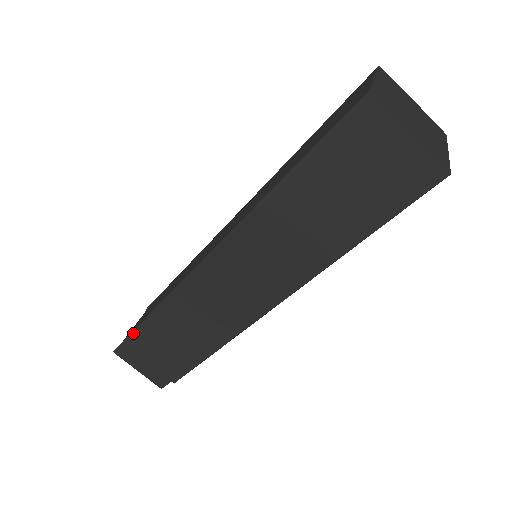
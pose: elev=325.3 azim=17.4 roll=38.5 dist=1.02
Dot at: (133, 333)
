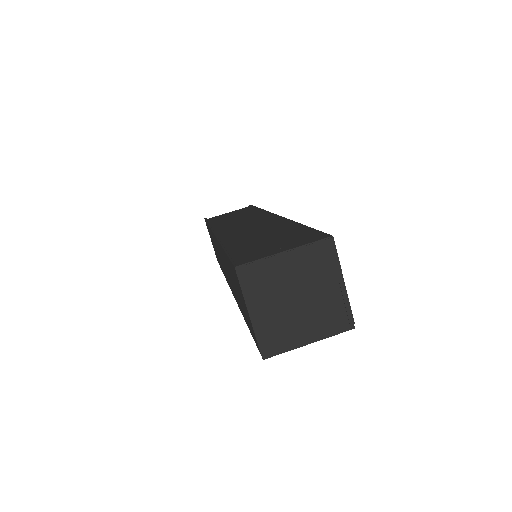
Dot at: occluded
